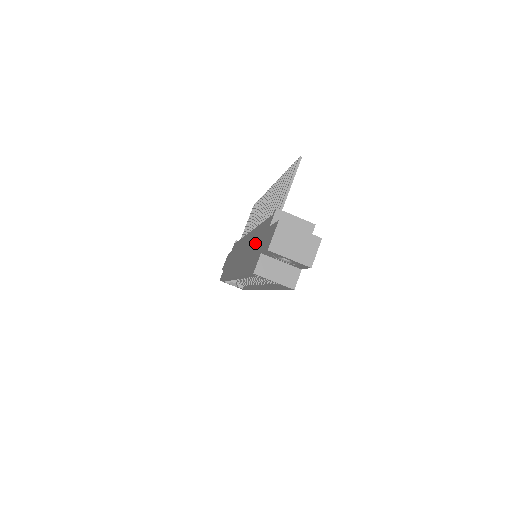
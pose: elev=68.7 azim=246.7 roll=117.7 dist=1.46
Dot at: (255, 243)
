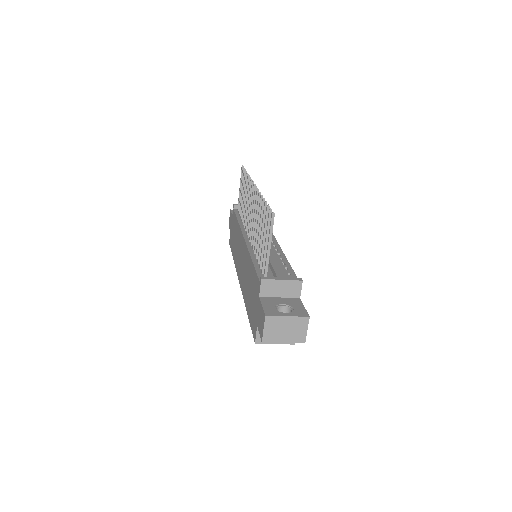
Dot at: (250, 286)
